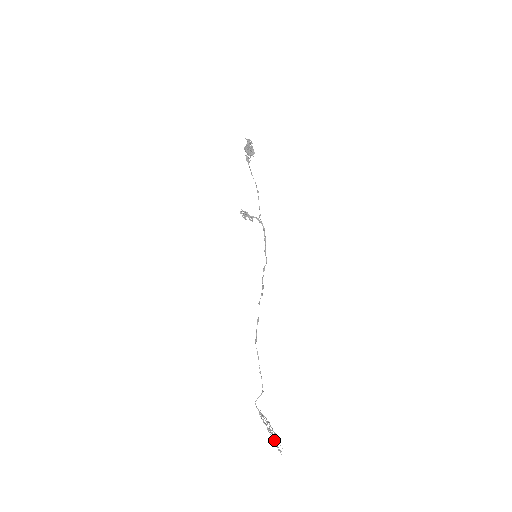
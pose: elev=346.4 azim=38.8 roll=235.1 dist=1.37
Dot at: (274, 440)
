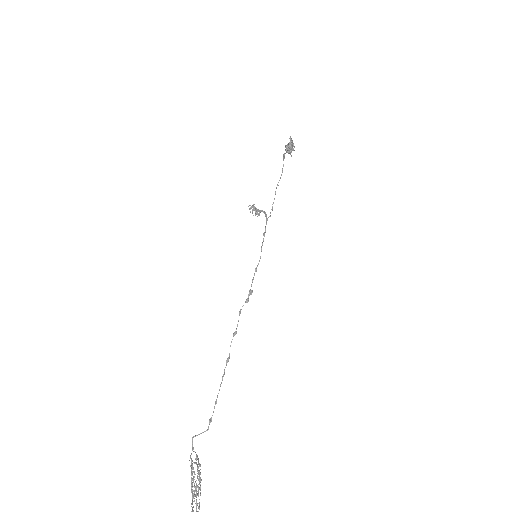
Dot at: (191, 503)
